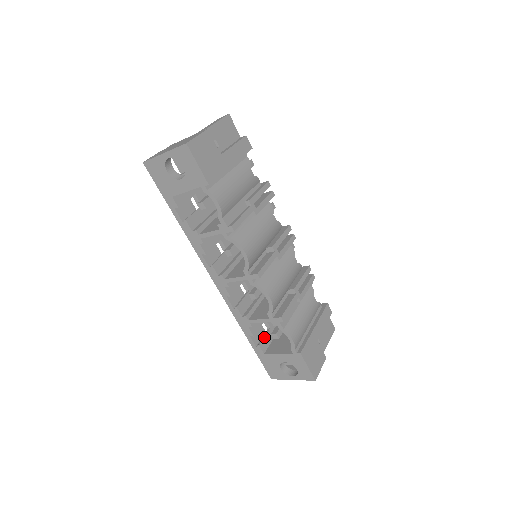
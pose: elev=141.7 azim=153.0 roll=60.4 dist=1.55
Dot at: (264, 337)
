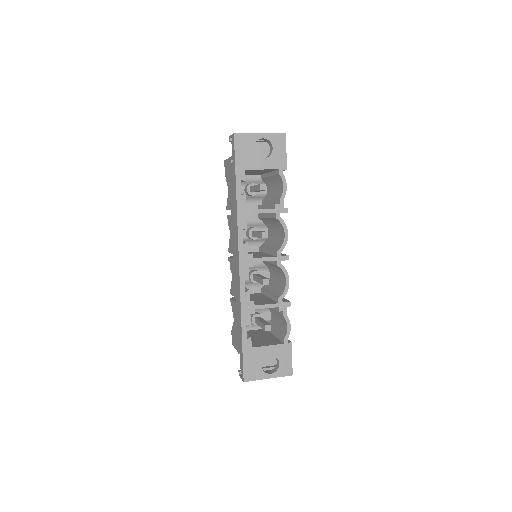
Dot at: (248, 334)
